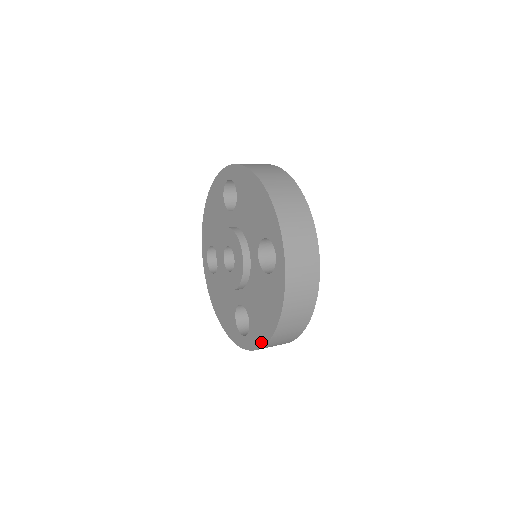
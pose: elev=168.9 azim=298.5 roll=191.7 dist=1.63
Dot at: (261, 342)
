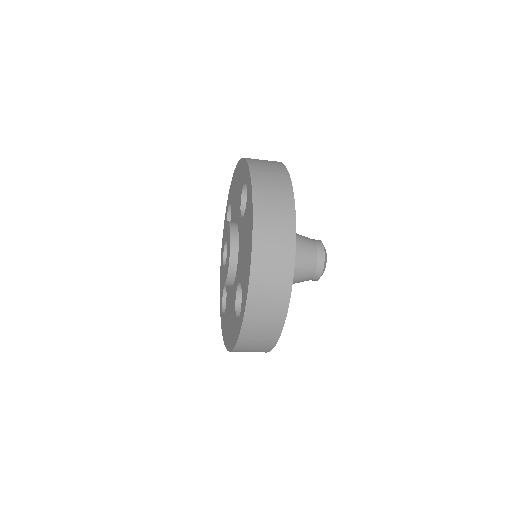
Dot at: (247, 283)
